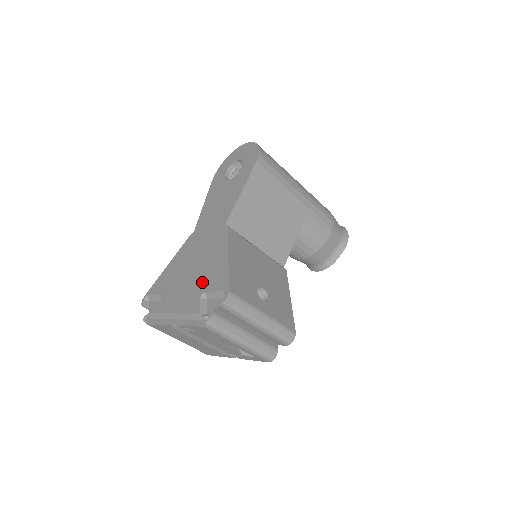
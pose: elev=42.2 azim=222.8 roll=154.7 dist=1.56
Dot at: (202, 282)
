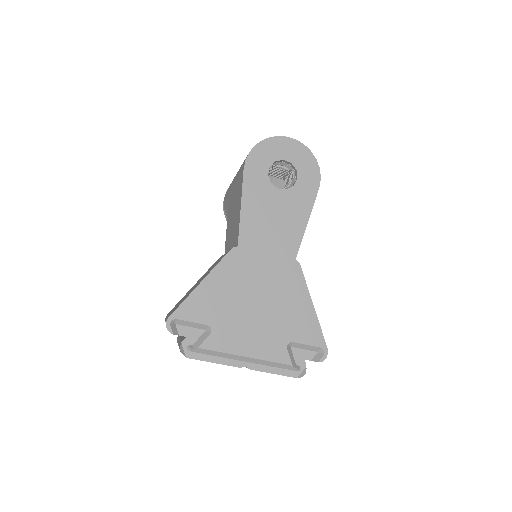
Dot at: (284, 329)
